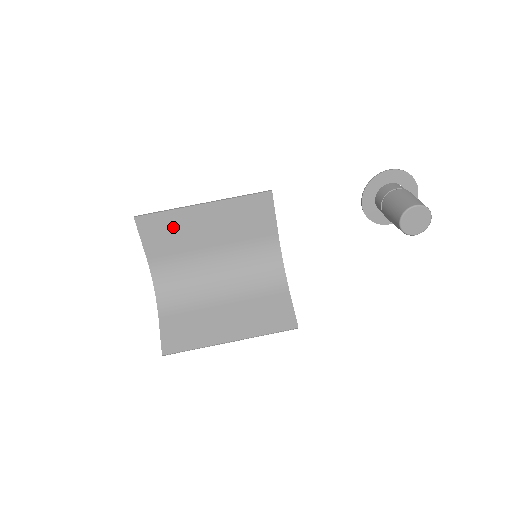
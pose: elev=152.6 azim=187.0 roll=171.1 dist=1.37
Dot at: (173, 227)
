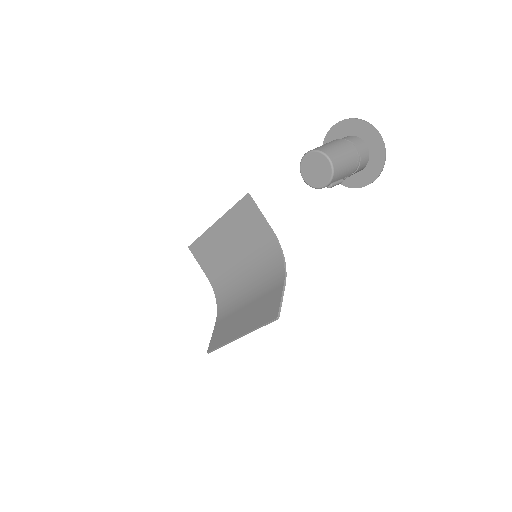
Dot at: (209, 248)
